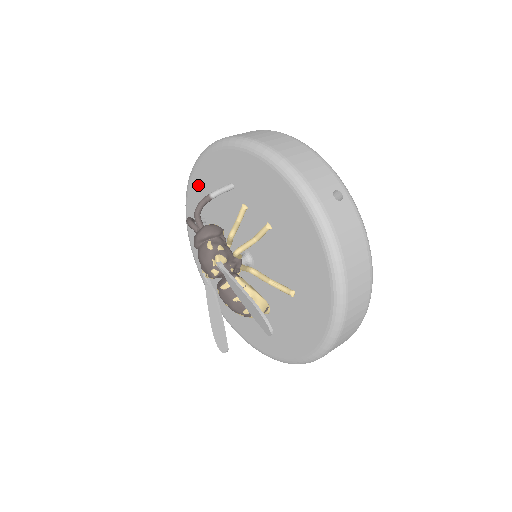
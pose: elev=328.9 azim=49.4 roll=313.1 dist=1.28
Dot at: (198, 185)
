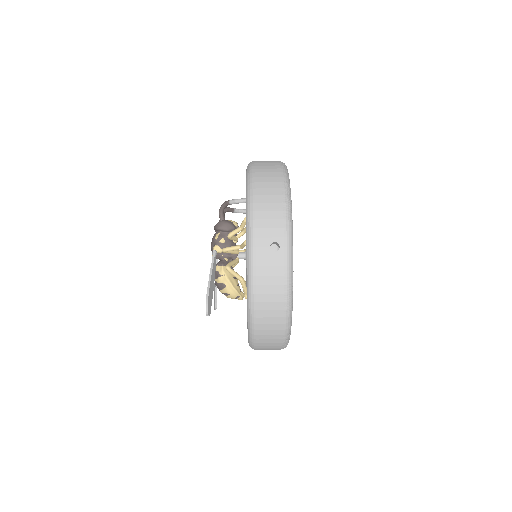
Dot at: occluded
